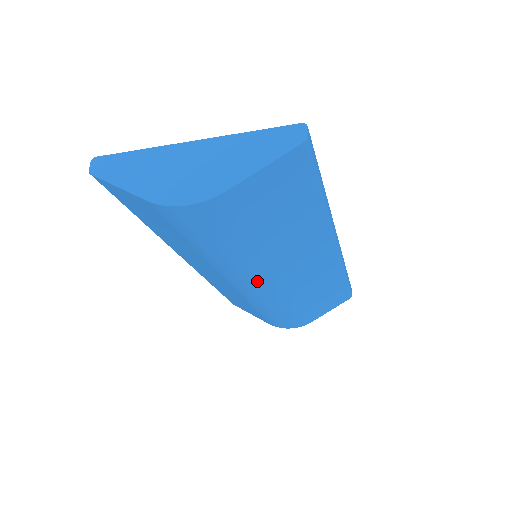
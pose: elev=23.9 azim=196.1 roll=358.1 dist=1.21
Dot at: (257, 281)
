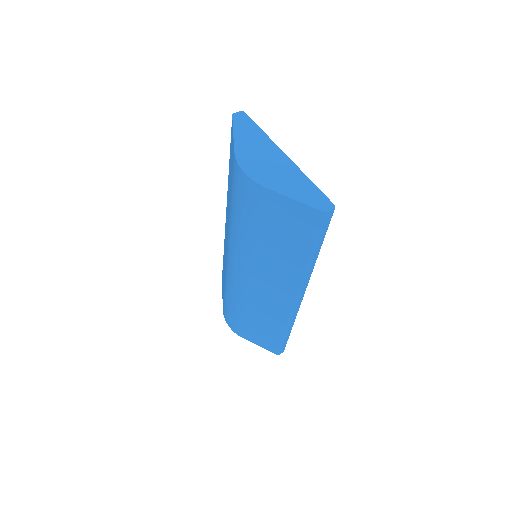
Dot at: (238, 263)
